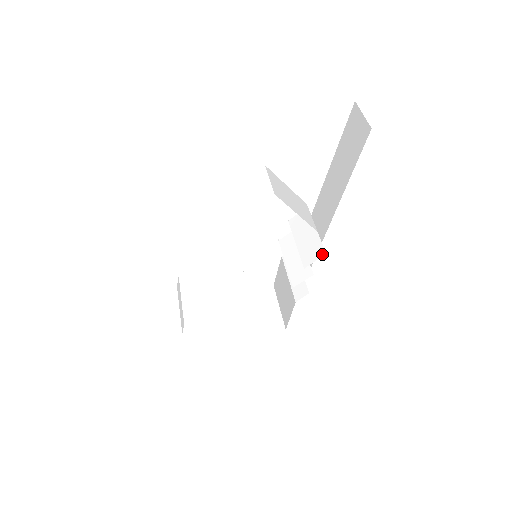
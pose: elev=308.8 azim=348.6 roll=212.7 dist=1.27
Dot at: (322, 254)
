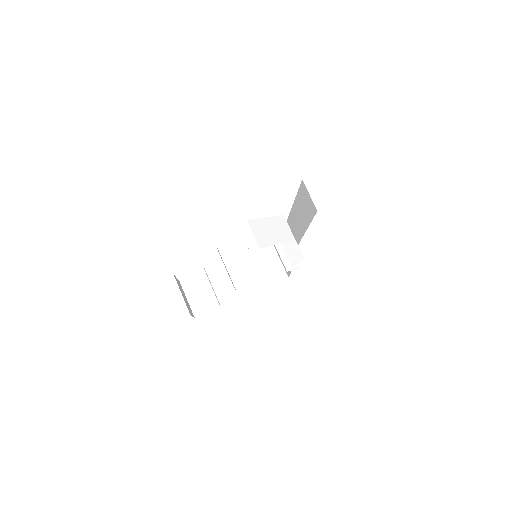
Dot at: (302, 259)
